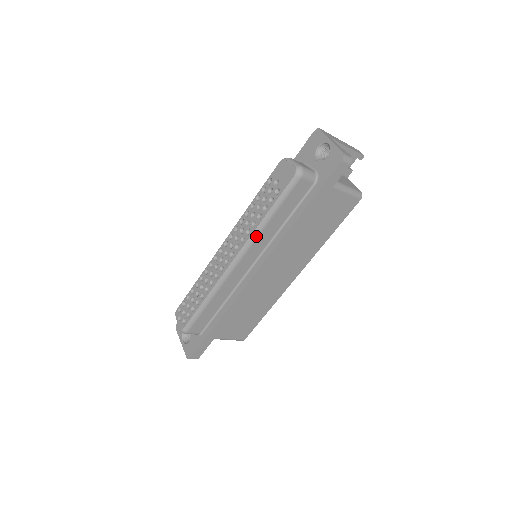
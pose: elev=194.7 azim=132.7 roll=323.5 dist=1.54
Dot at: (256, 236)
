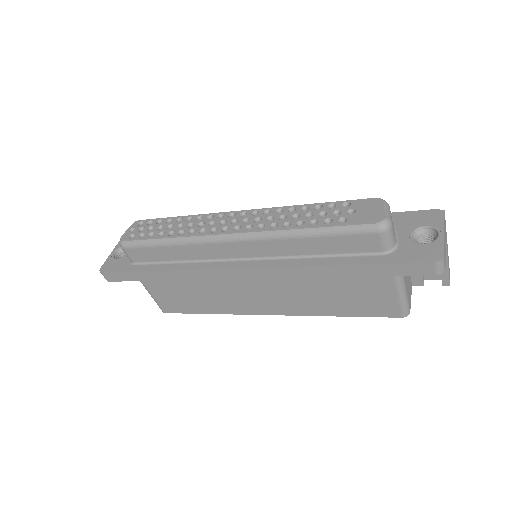
Dot at: (276, 237)
